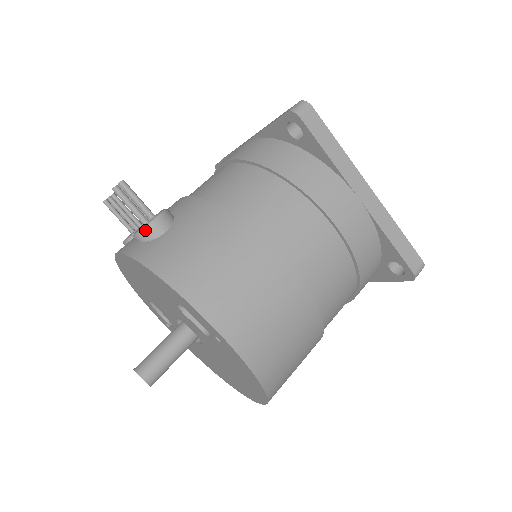
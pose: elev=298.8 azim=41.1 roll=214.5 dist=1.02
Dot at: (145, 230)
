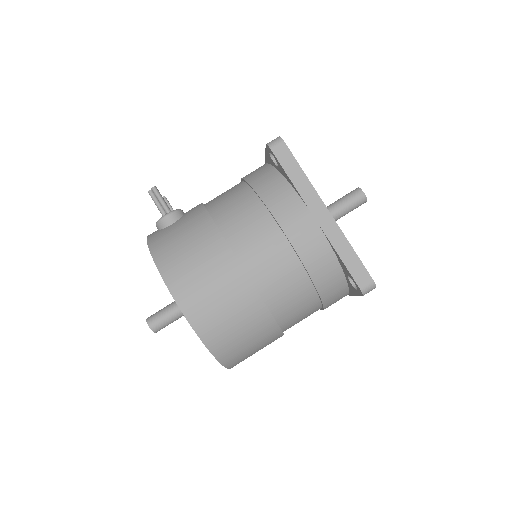
Dot at: (159, 221)
